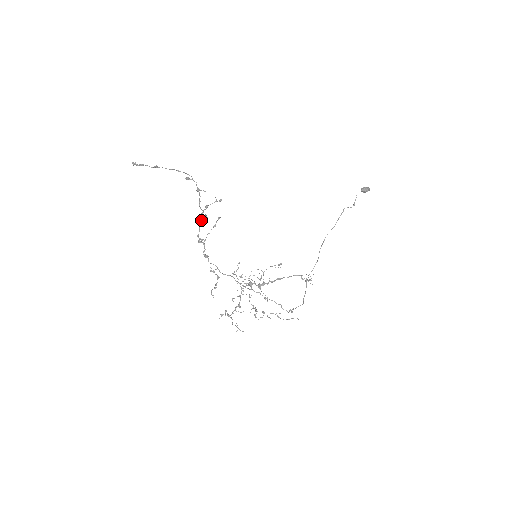
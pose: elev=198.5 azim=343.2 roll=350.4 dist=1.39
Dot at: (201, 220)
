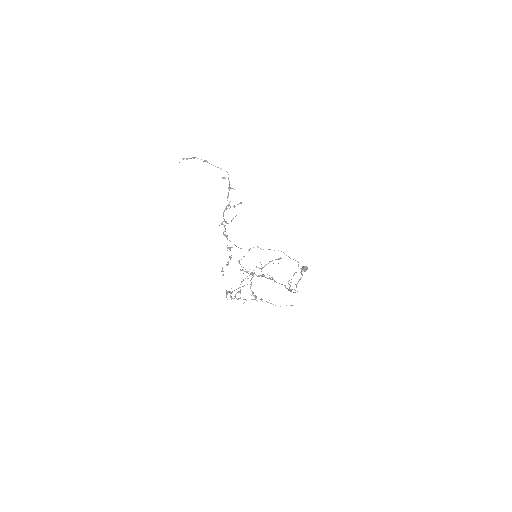
Dot at: occluded
